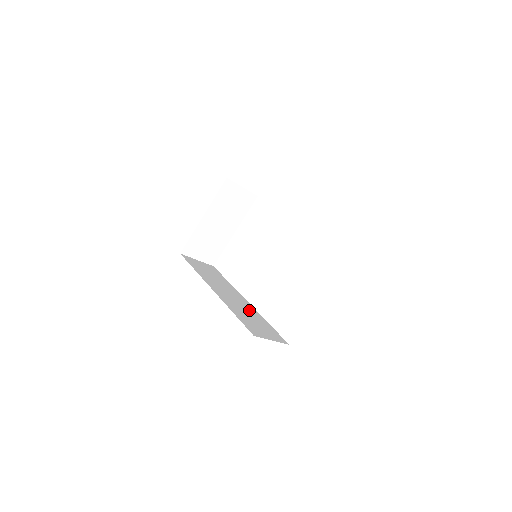
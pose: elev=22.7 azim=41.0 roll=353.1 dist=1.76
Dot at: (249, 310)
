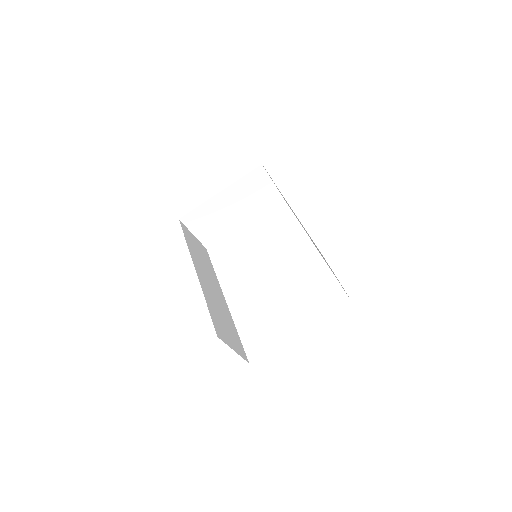
Dot at: (223, 308)
